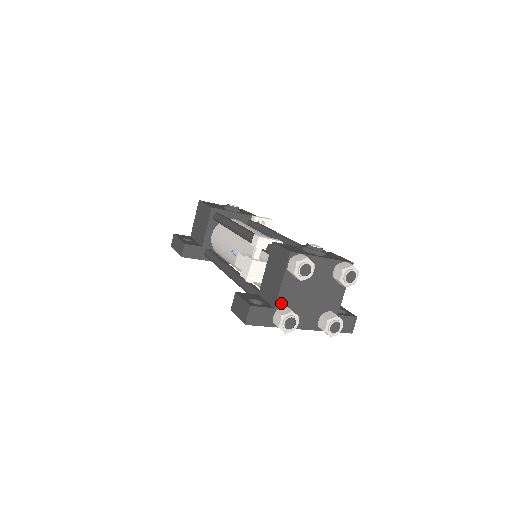
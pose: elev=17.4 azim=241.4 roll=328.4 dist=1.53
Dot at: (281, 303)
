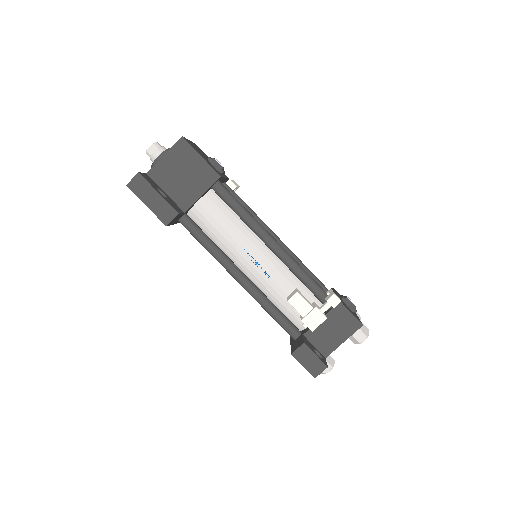
Dot at: (329, 353)
